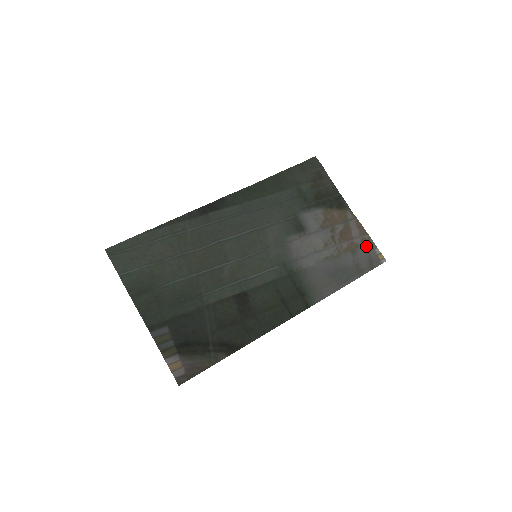
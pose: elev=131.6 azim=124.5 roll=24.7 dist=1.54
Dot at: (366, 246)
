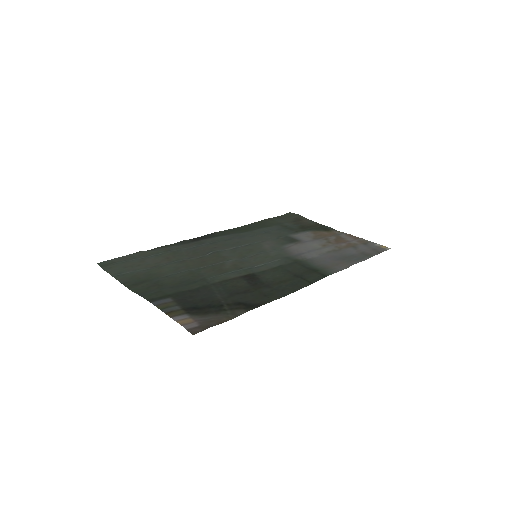
Dot at: (365, 244)
